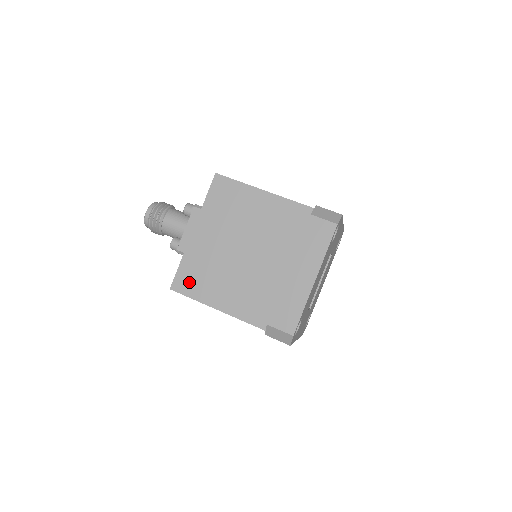
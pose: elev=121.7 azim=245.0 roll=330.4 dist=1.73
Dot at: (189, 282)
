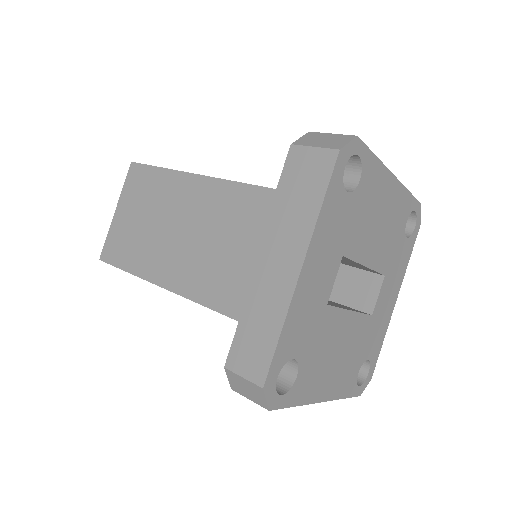
Dot at: occluded
